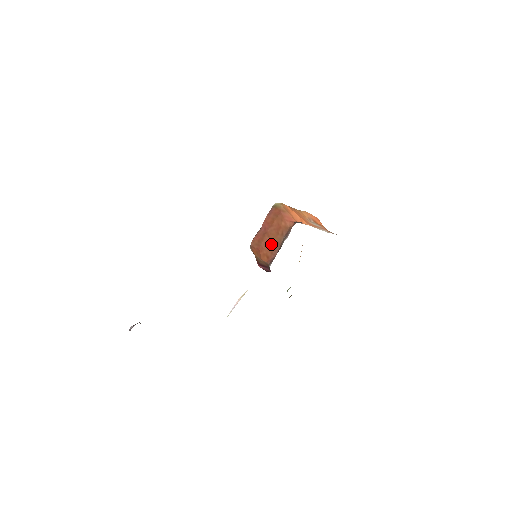
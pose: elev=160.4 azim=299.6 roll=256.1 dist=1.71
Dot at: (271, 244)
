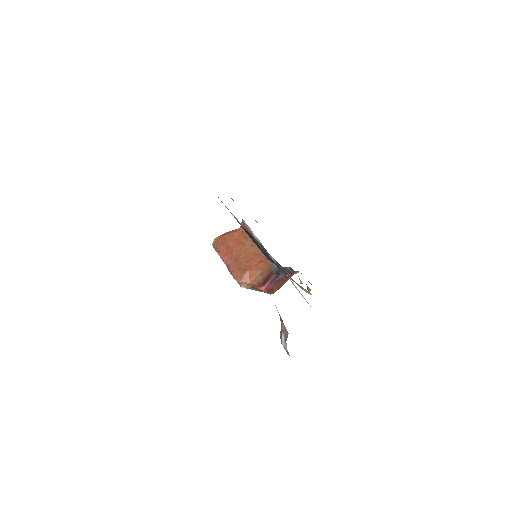
Dot at: (250, 254)
